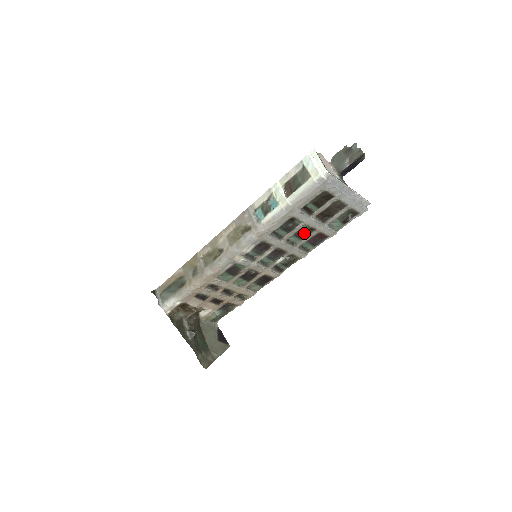
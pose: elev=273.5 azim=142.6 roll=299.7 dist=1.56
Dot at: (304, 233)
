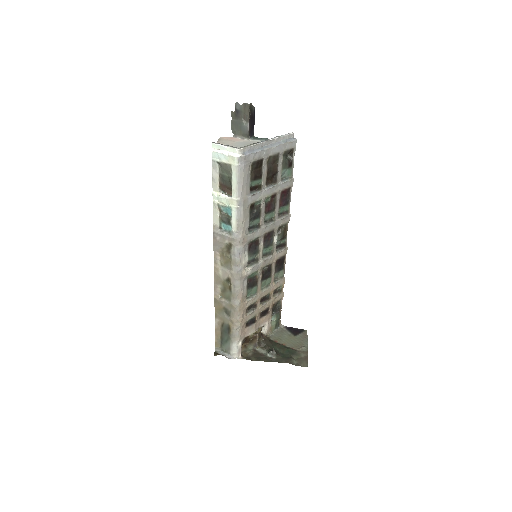
Dot at: (271, 205)
